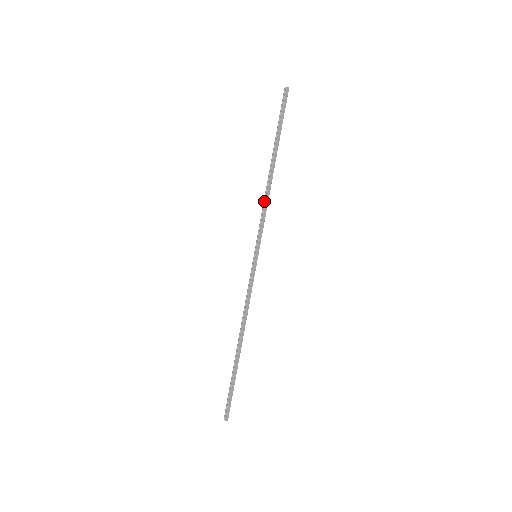
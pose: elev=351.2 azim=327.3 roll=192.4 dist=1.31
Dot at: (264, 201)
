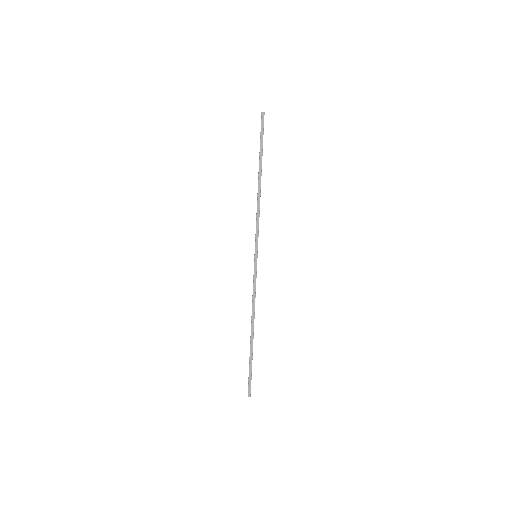
Dot at: (257, 209)
